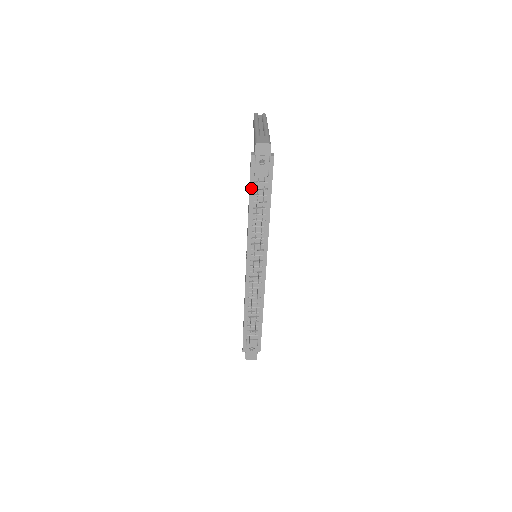
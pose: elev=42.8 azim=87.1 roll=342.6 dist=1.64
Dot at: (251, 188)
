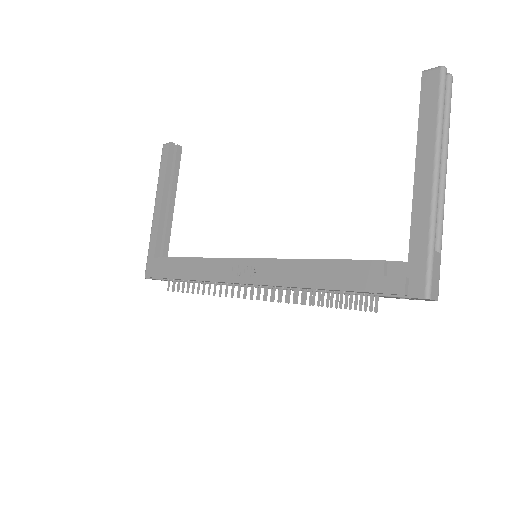
Dot at: (351, 291)
